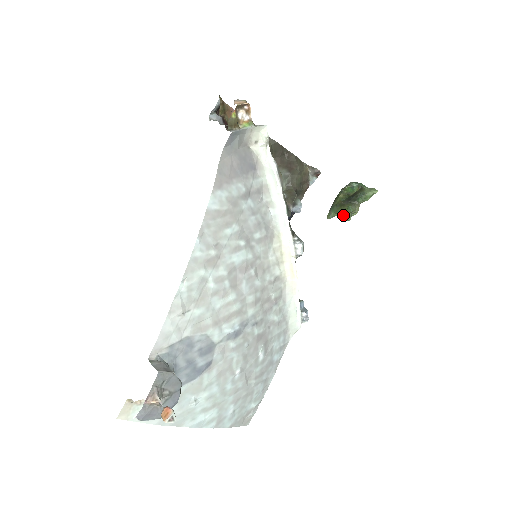
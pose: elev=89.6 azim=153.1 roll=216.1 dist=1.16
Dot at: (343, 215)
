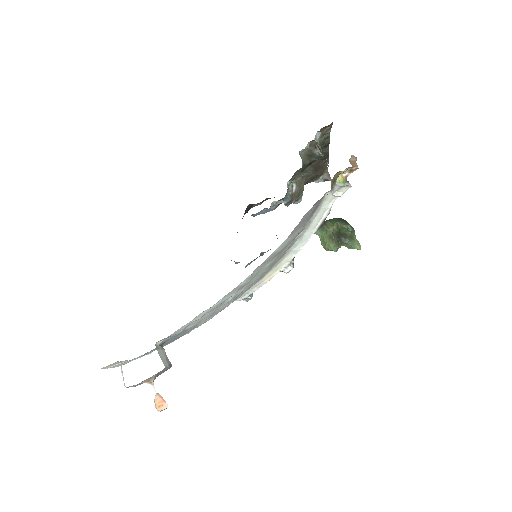
Dot at: (326, 246)
